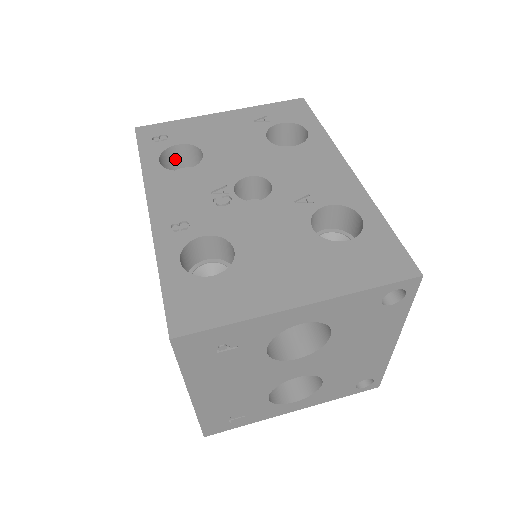
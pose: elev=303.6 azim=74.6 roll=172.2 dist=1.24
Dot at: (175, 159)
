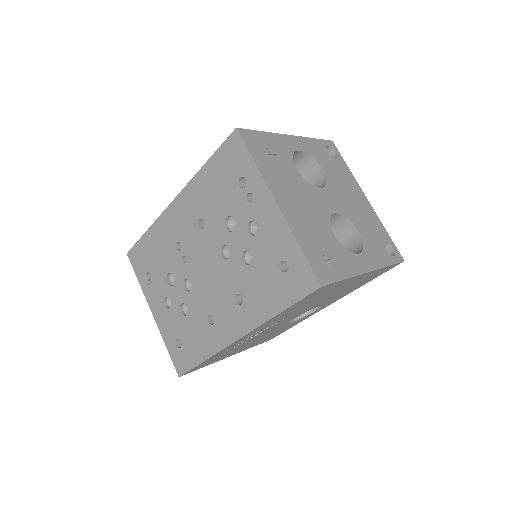
Dot at: occluded
